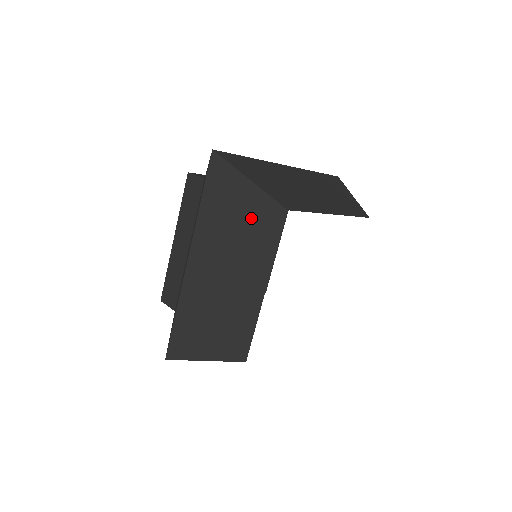
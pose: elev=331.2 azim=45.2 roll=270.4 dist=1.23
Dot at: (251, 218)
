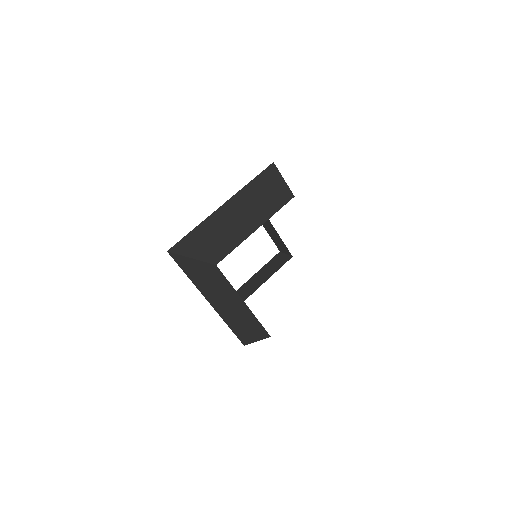
Dot at: (208, 274)
